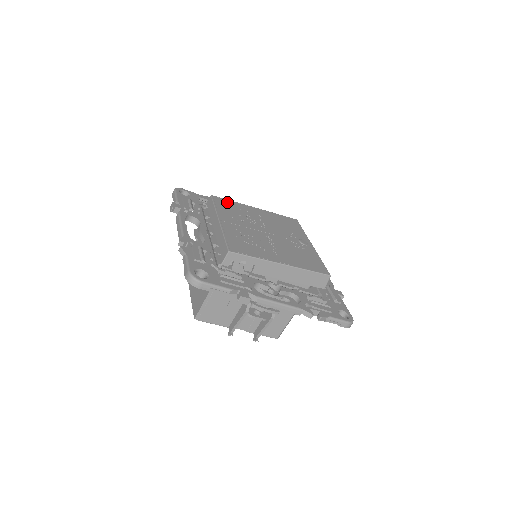
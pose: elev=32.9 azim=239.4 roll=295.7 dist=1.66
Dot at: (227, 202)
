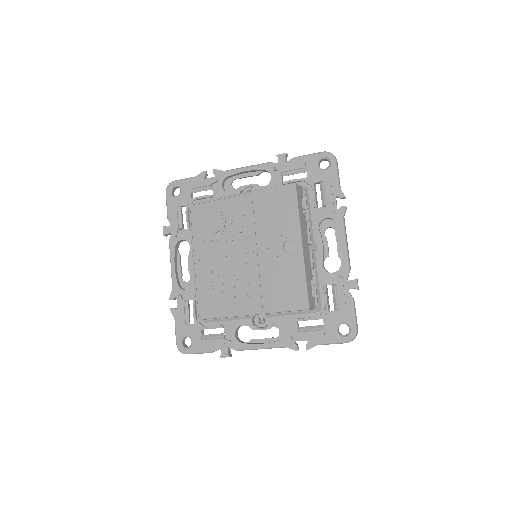
Dot at: (205, 209)
